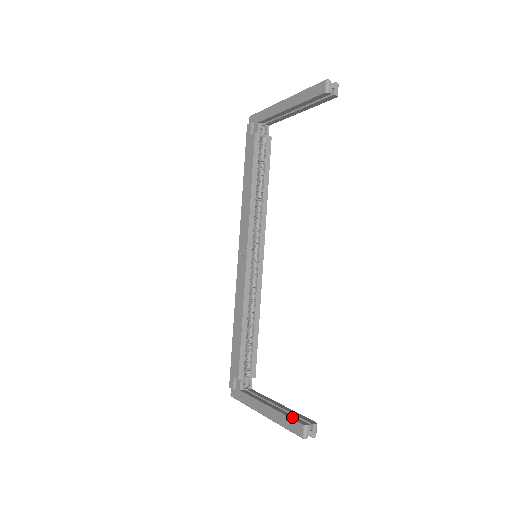
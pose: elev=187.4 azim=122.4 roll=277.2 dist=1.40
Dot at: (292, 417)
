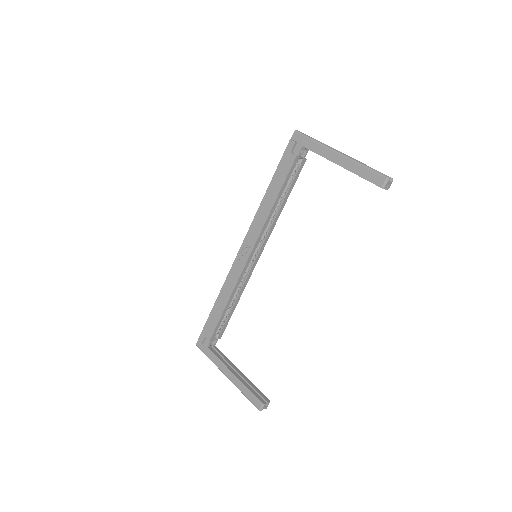
Dot at: (253, 392)
